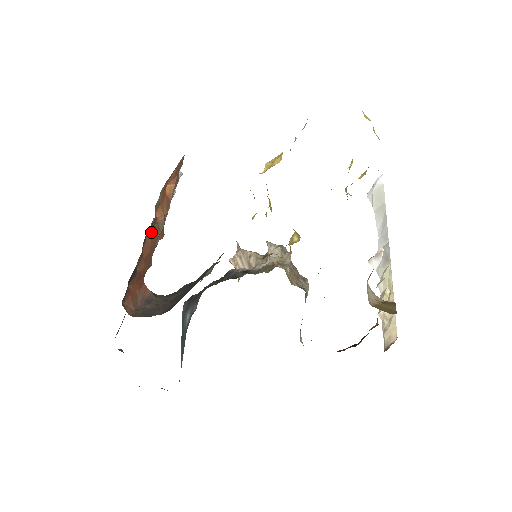
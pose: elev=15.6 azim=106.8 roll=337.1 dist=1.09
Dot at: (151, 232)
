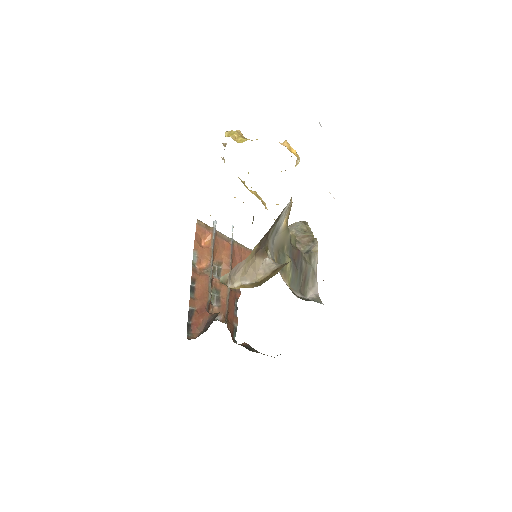
Dot at: (198, 280)
